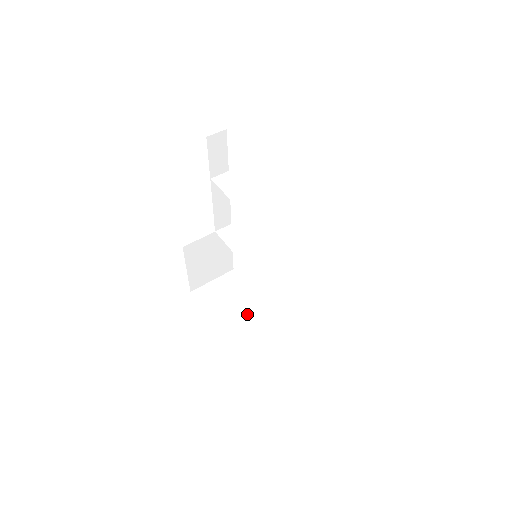
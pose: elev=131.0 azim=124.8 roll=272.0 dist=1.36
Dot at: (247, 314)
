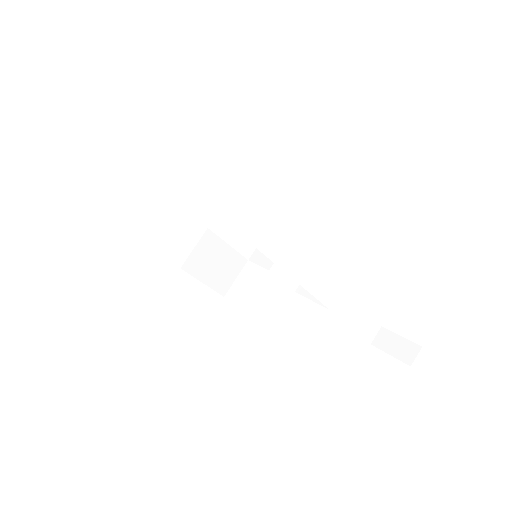
Dot at: (181, 223)
